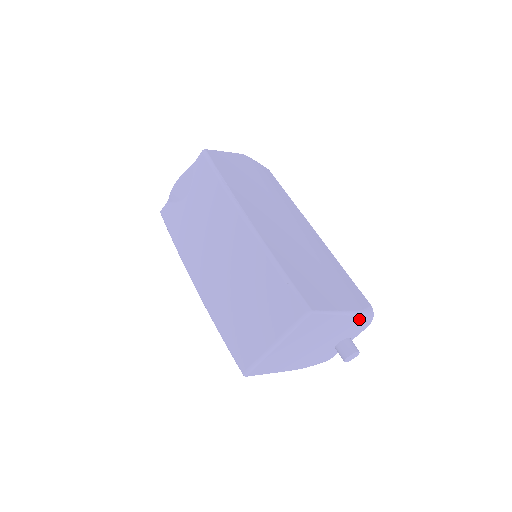
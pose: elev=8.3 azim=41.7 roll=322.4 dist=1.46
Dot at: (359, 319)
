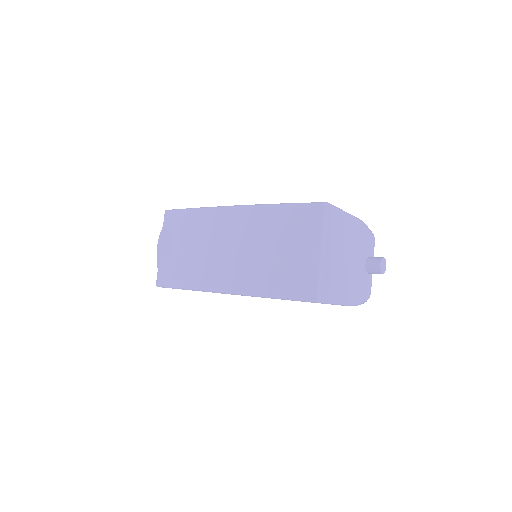
Dot at: (364, 227)
